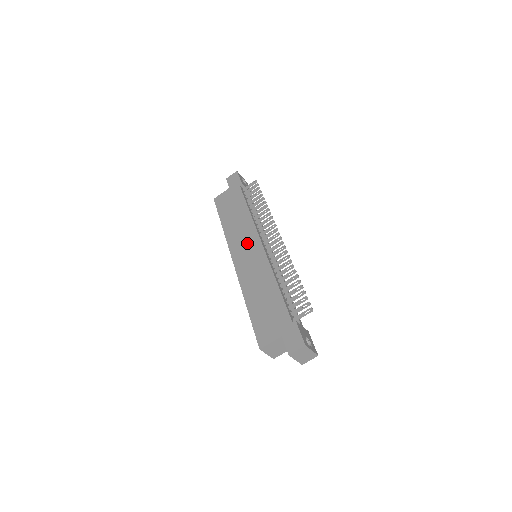
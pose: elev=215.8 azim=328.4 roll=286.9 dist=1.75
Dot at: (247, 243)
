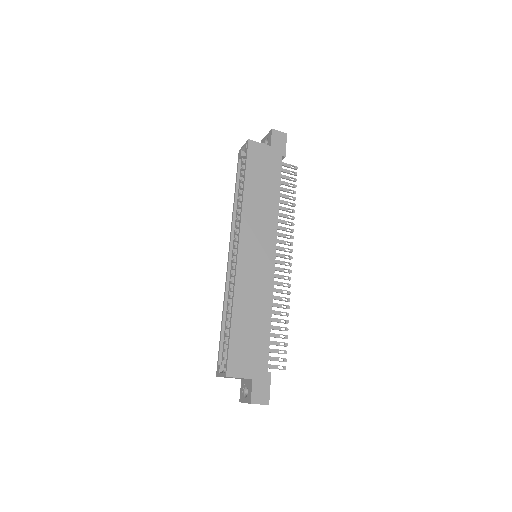
Dot at: (262, 241)
